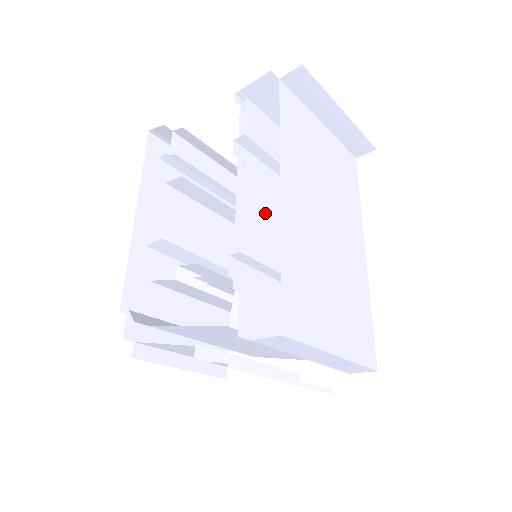
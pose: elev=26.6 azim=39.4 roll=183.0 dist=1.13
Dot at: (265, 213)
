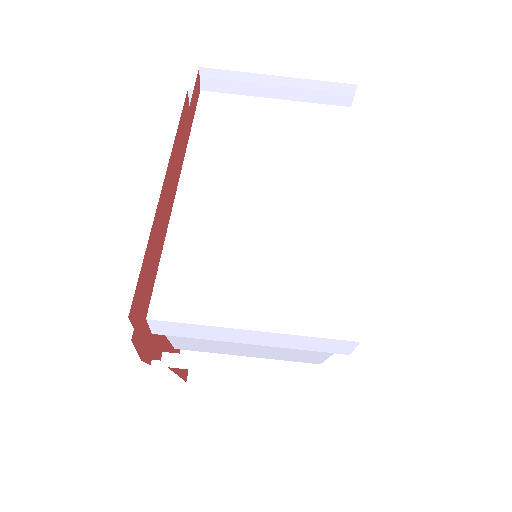
Dot at: occluded
